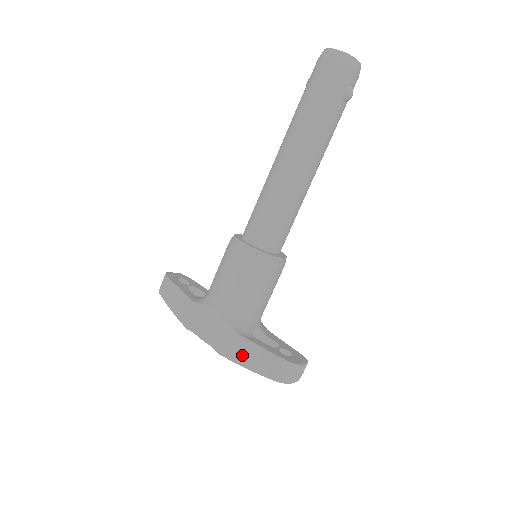
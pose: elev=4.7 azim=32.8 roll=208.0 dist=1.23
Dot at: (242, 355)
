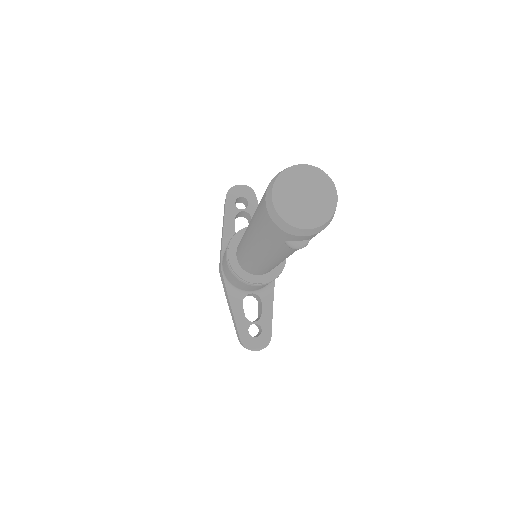
Dot at: (230, 308)
